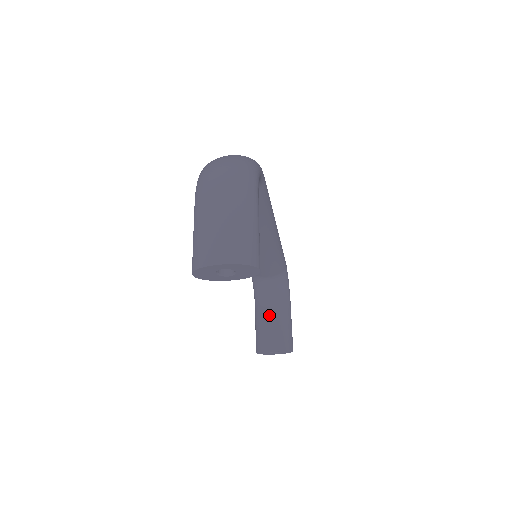
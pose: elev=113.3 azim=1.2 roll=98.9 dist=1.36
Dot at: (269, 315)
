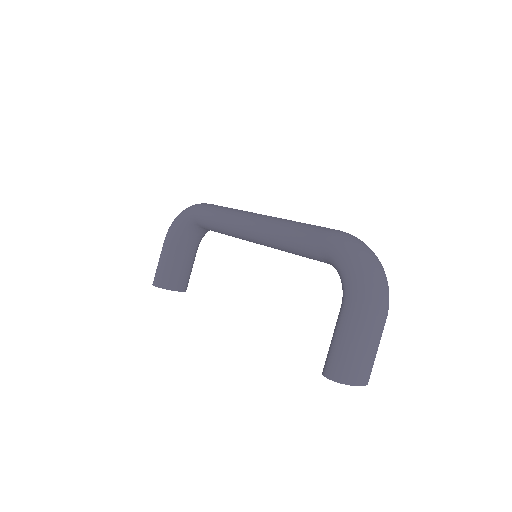
Dot at: (183, 257)
